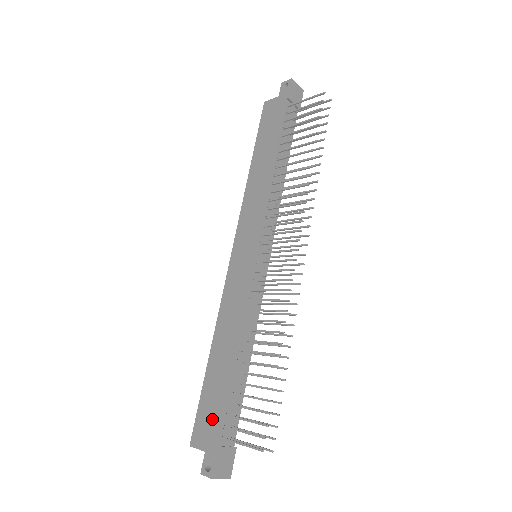
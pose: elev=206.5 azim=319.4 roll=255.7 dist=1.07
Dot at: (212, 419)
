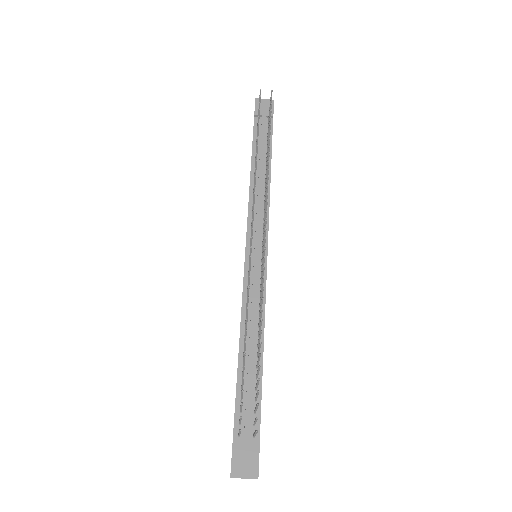
Dot at: occluded
